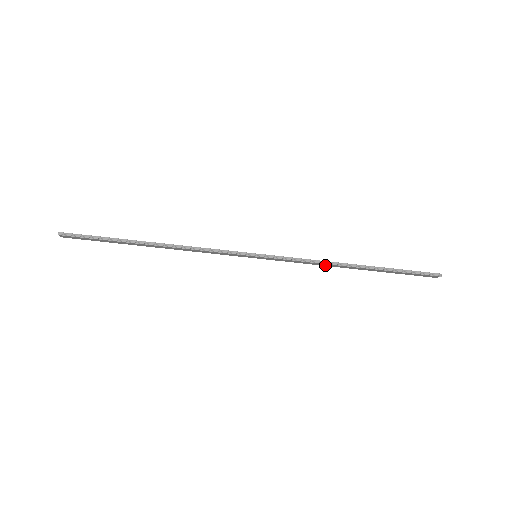
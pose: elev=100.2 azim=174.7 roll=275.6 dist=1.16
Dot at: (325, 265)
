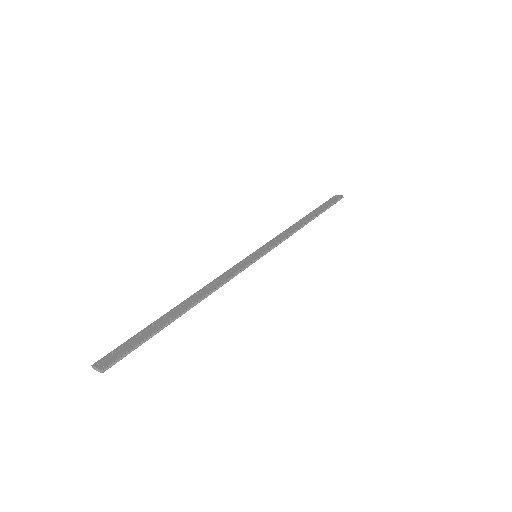
Dot at: (291, 230)
